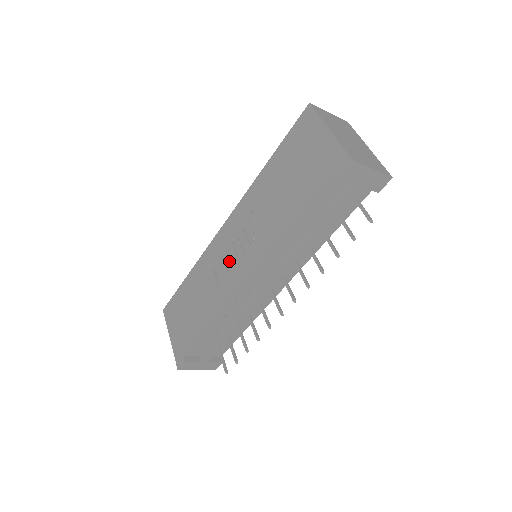
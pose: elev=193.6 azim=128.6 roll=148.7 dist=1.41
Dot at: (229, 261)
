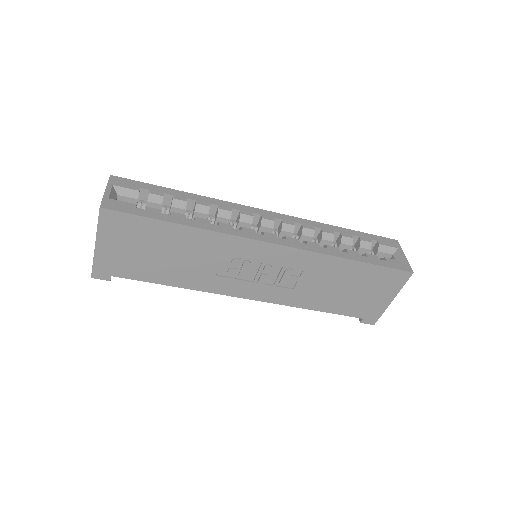
Dot at: (246, 274)
